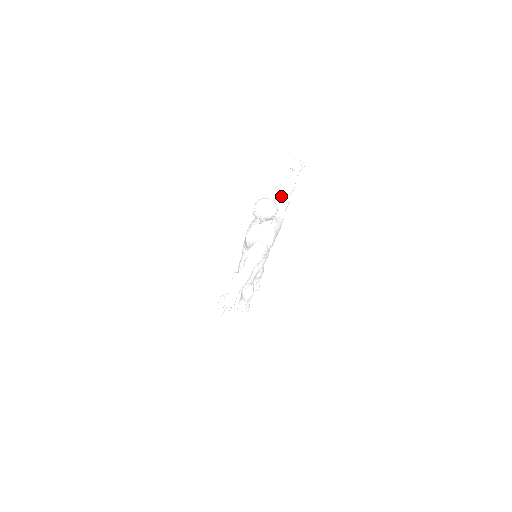
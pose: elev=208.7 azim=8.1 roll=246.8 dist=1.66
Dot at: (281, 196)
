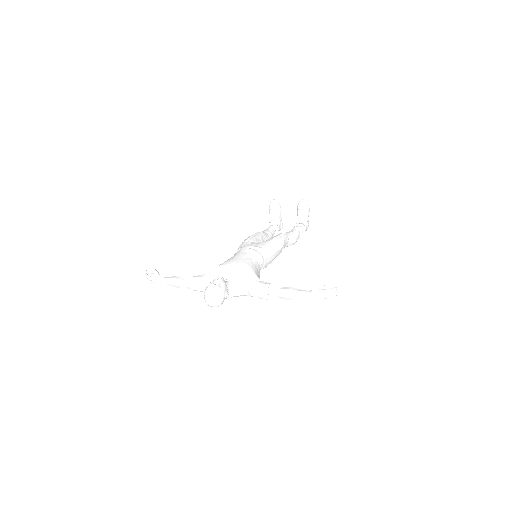
Dot at: (265, 291)
